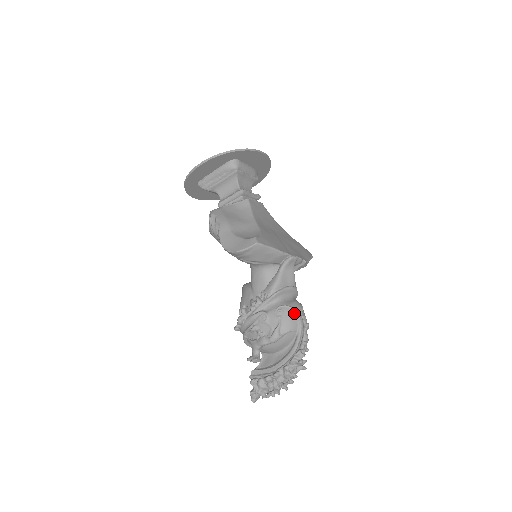
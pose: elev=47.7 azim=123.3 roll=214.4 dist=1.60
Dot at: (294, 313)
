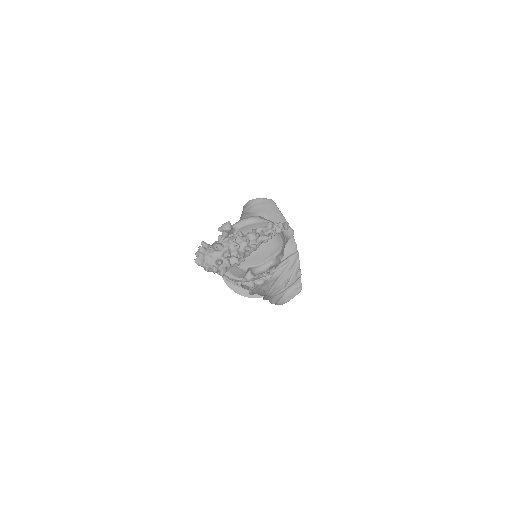
Dot at: occluded
